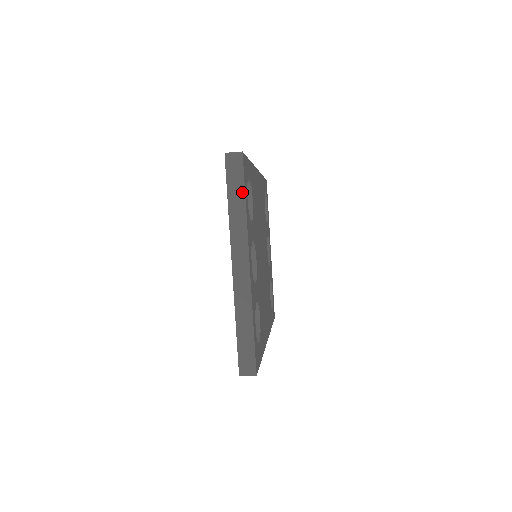
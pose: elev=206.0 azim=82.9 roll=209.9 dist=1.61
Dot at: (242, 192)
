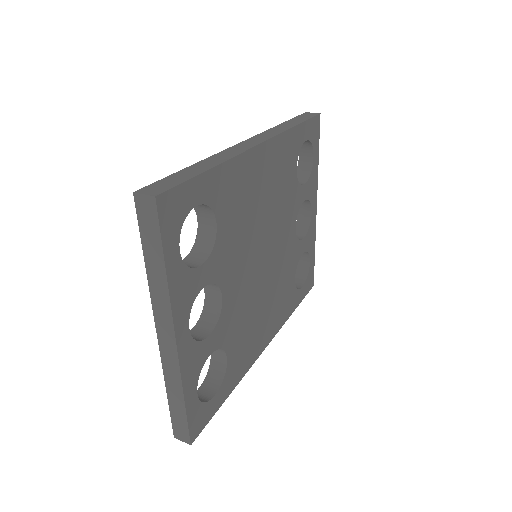
Dot at: (160, 252)
